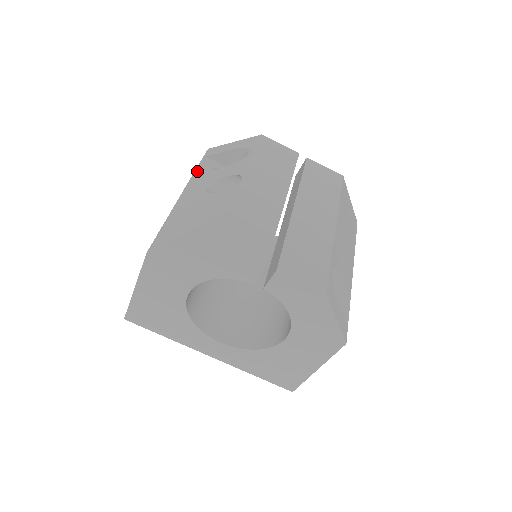
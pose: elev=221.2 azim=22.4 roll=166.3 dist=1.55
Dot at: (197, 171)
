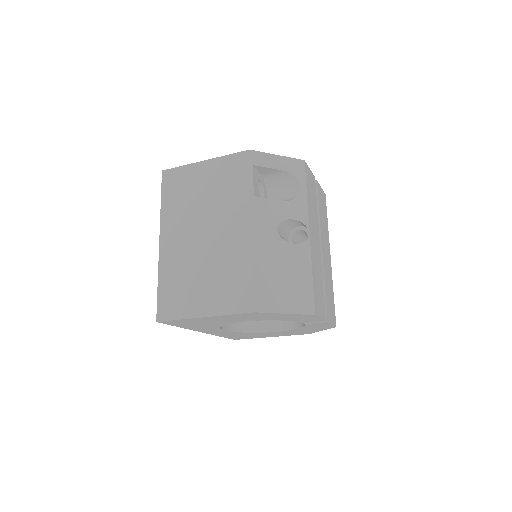
Dot at: (254, 191)
